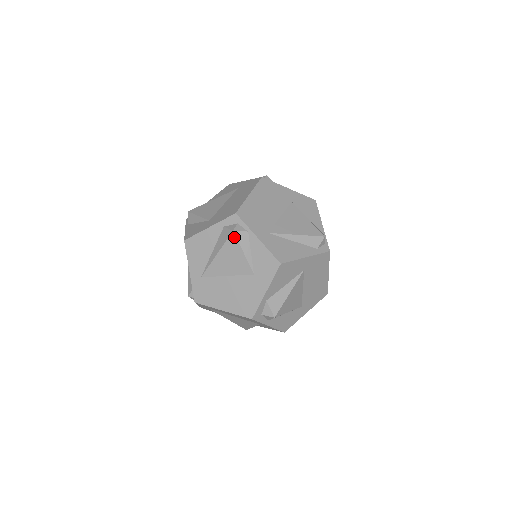
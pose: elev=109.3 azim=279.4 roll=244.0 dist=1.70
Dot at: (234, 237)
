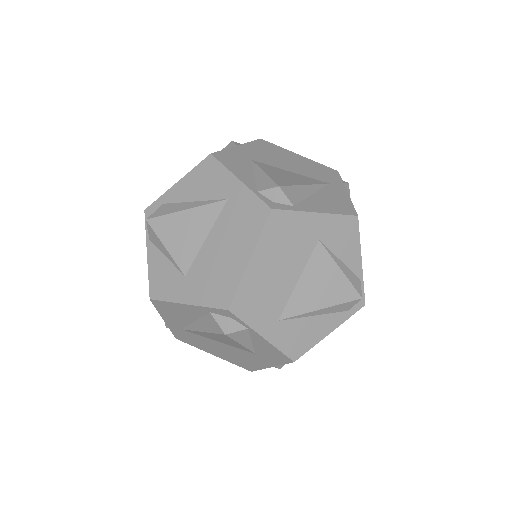
Dot at: (227, 337)
